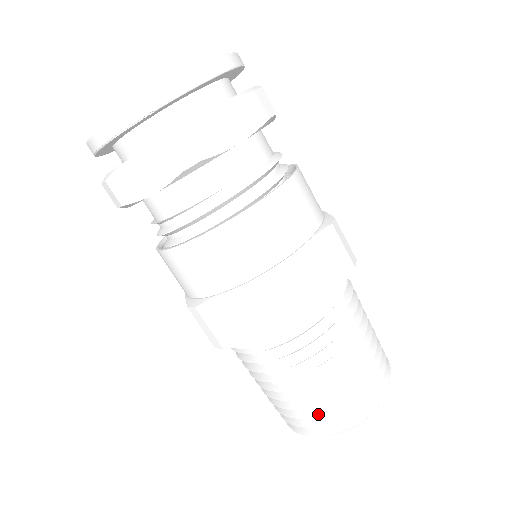
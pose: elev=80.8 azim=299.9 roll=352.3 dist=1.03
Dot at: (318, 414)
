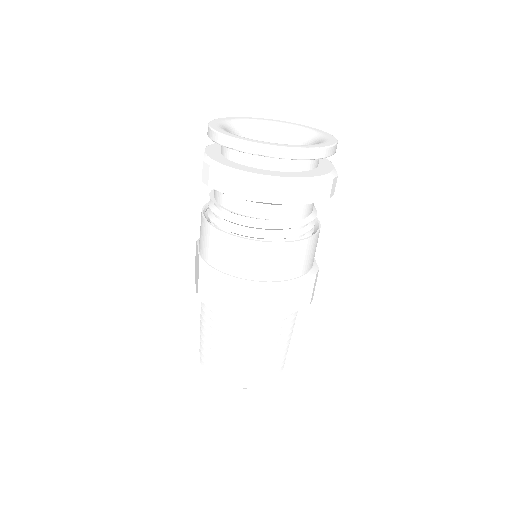
Dot at: (230, 371)
